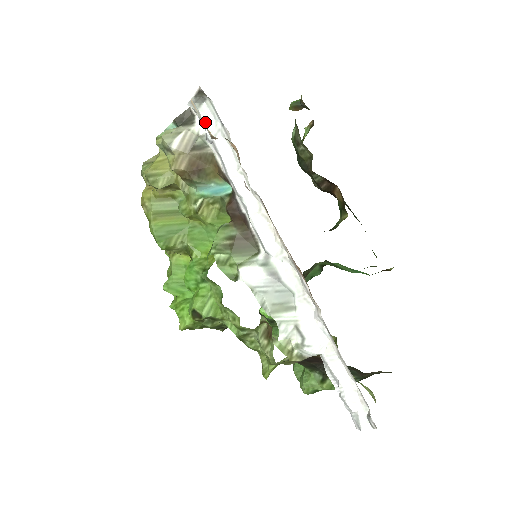
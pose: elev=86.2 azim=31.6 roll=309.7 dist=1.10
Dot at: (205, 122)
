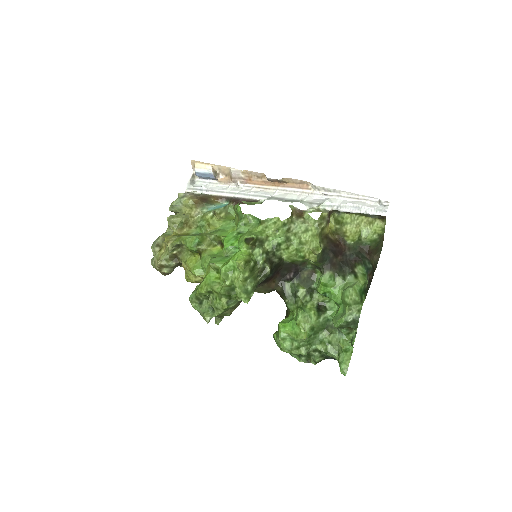
Dot at: (199, 187)
